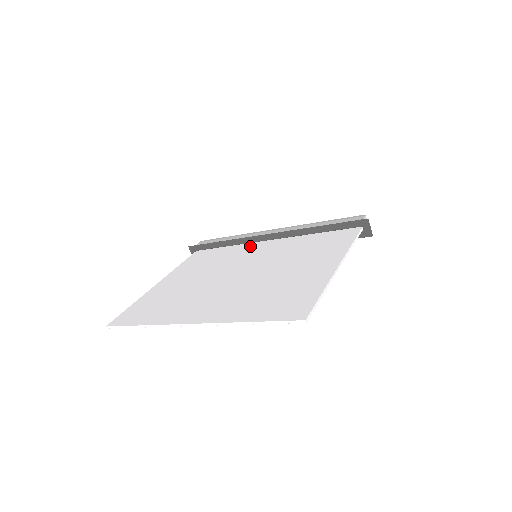
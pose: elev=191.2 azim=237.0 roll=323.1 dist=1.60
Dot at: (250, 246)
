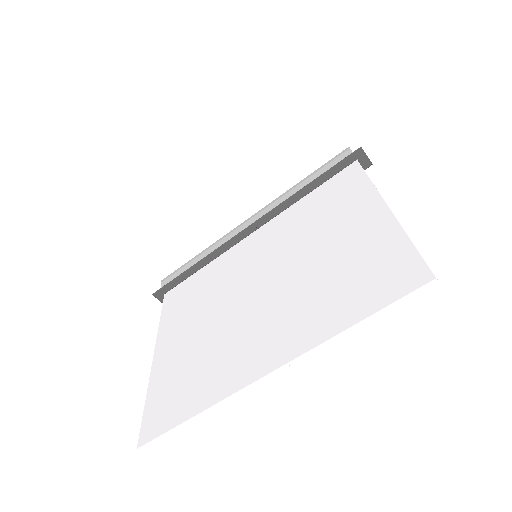
Dot at: (234, 251)
